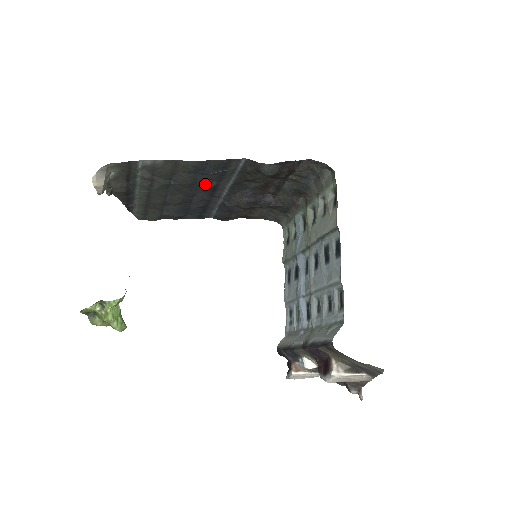
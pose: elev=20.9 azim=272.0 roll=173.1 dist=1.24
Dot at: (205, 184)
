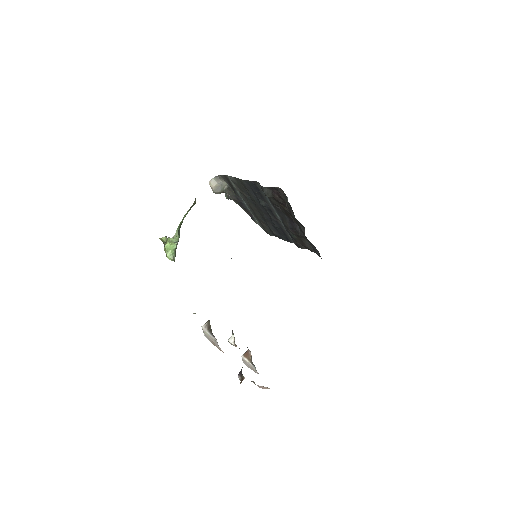
Dot at: (260, 202)
